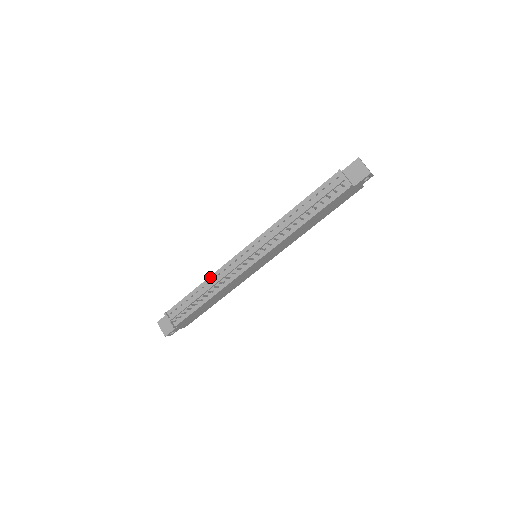
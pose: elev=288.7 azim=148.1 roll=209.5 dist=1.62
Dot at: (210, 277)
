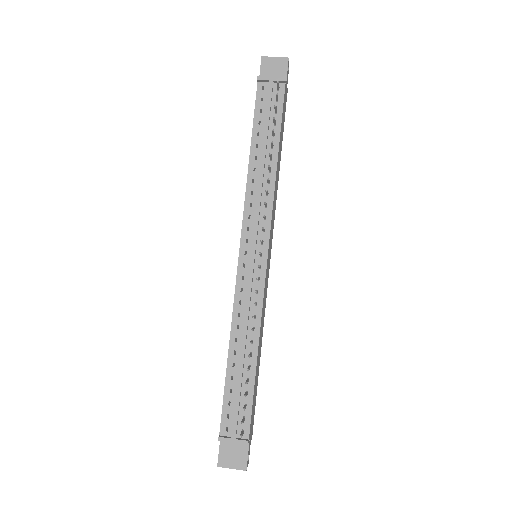
Dot at: (231, 330)
